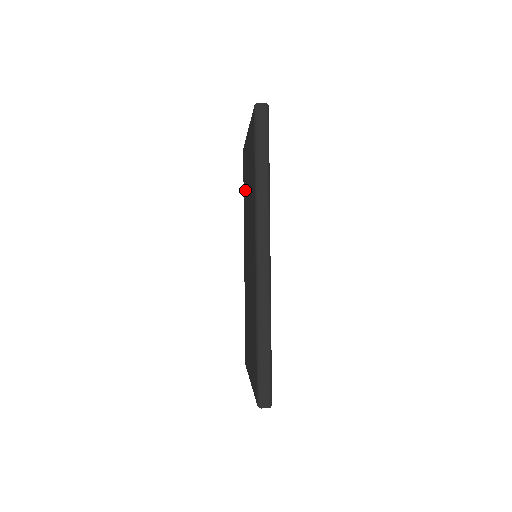
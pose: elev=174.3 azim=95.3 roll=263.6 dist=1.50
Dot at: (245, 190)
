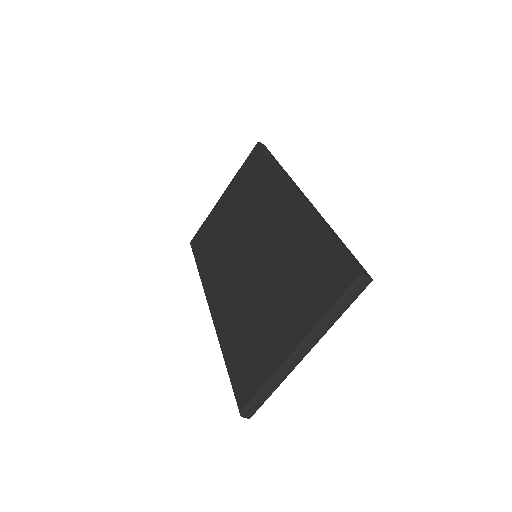
Dot at: (212, 245)
